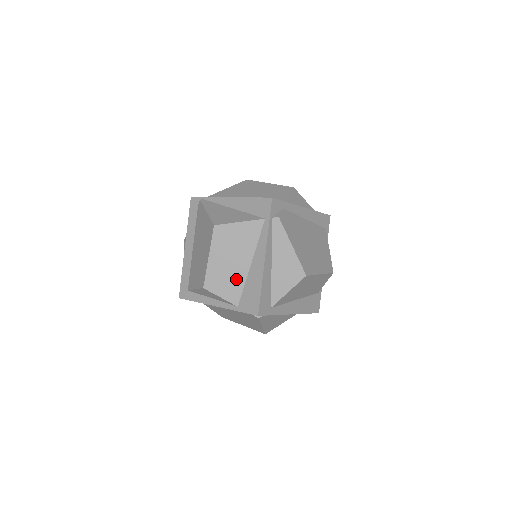
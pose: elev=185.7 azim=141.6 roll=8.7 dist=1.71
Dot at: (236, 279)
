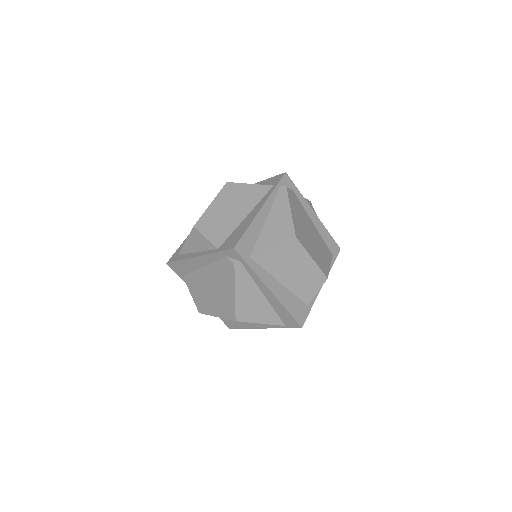
Dot at: (227, 226)
